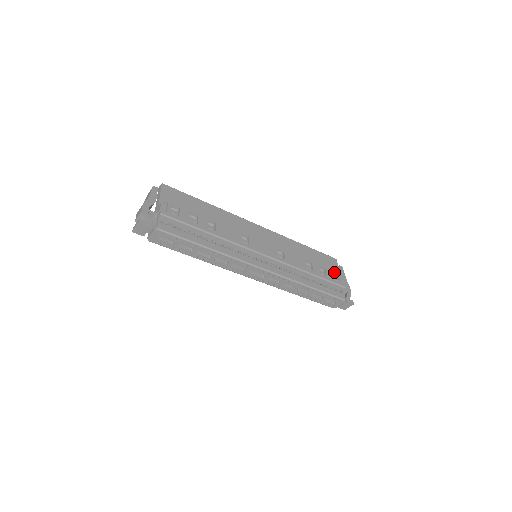
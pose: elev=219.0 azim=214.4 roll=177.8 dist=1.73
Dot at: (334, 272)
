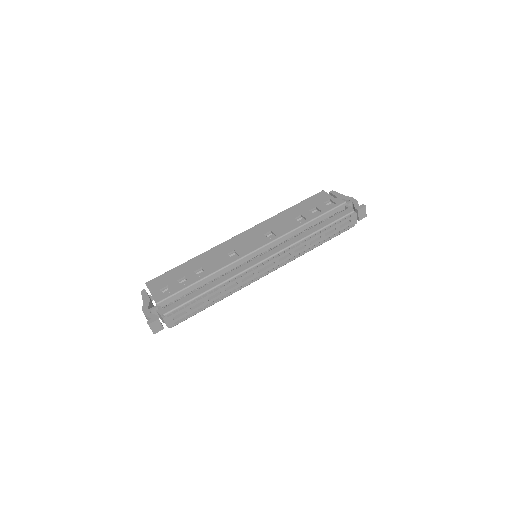
Dot at: (326, 202)
